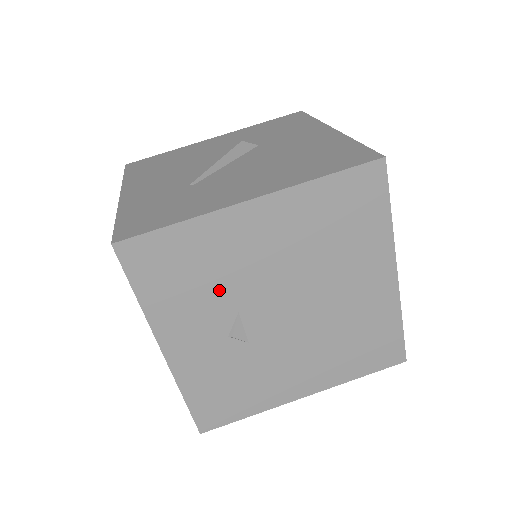
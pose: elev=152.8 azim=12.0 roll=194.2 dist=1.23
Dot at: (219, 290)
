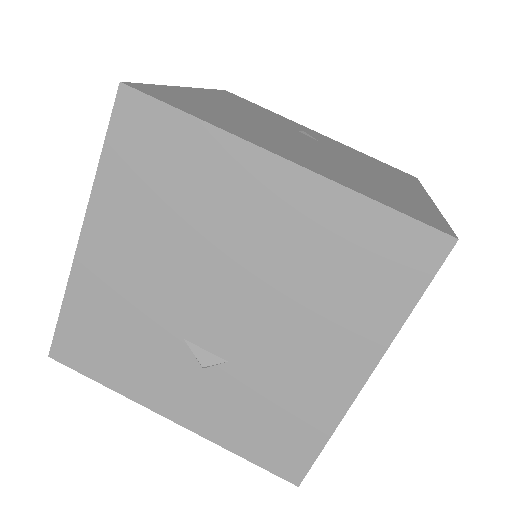
Dot at: (147, 332)
